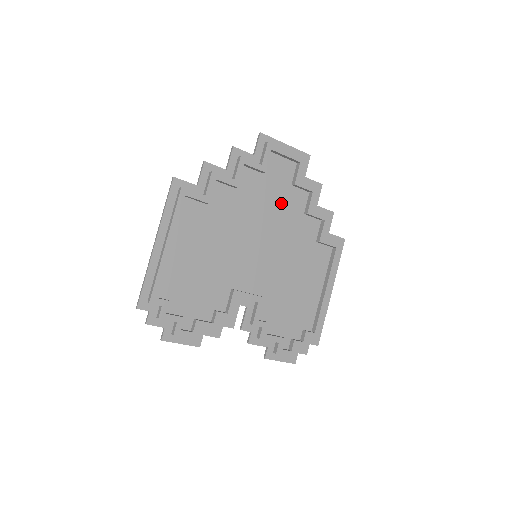
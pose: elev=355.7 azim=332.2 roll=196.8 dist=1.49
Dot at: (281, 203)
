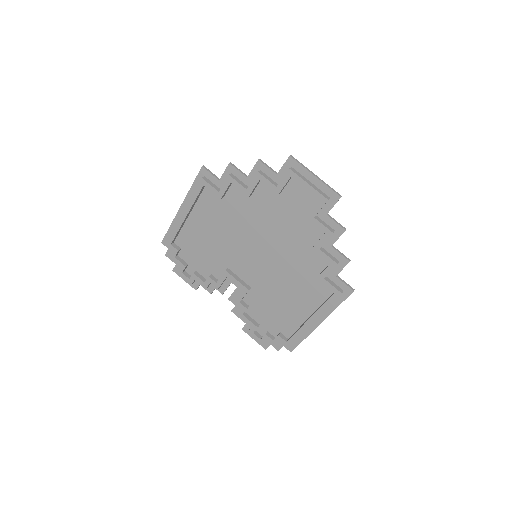
Dot at: (292, 226)
